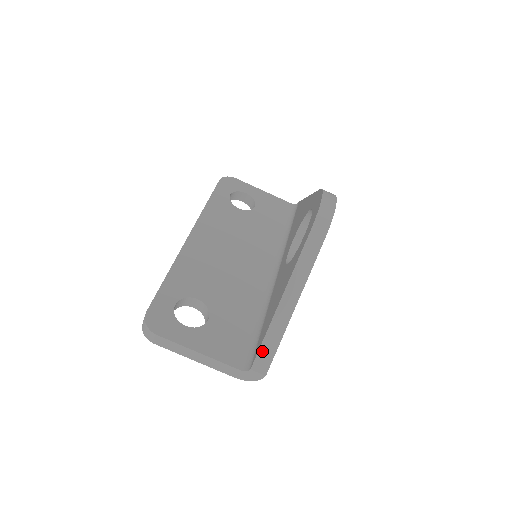
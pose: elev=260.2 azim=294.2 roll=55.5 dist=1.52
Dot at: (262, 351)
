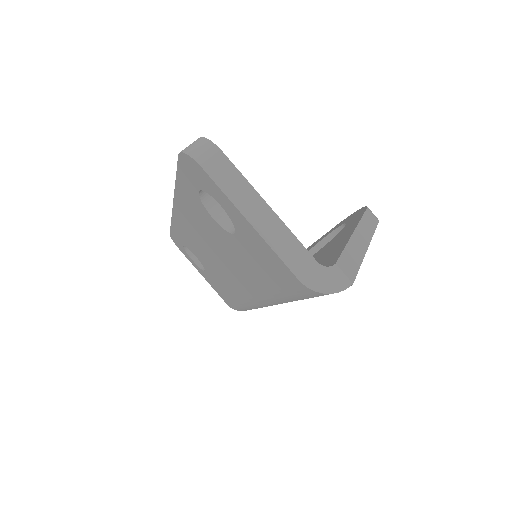
Dot at: (345, 257)
